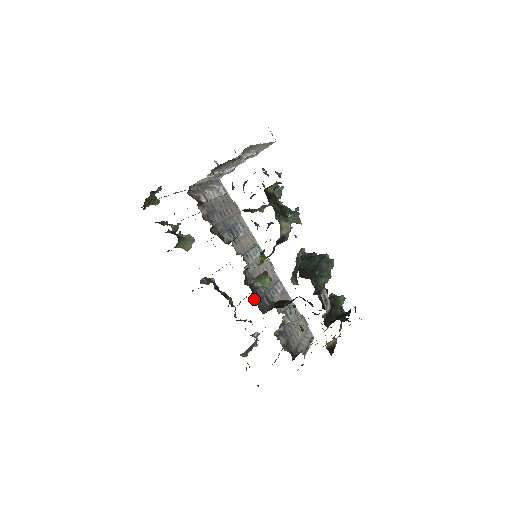
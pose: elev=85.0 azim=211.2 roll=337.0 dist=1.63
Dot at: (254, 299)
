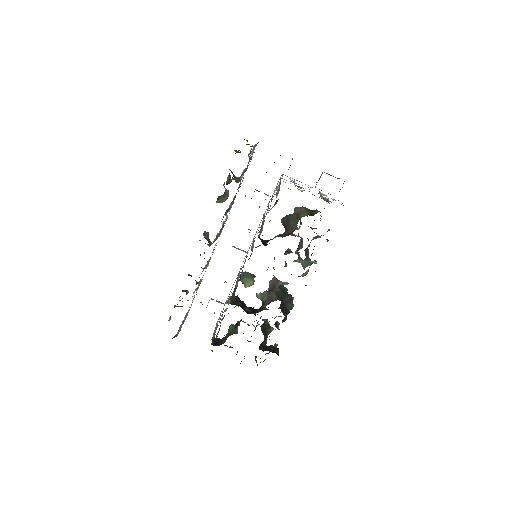
Dot at: occluded
